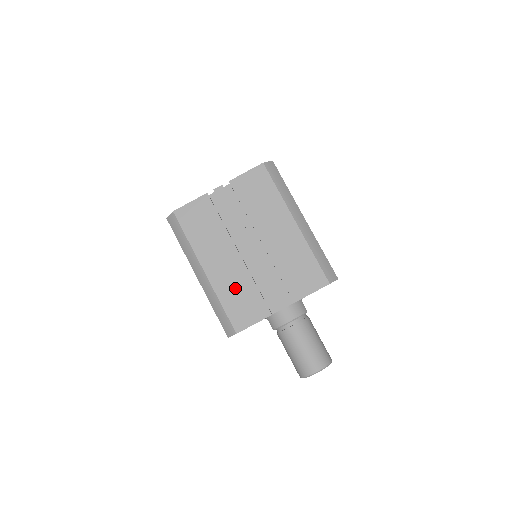
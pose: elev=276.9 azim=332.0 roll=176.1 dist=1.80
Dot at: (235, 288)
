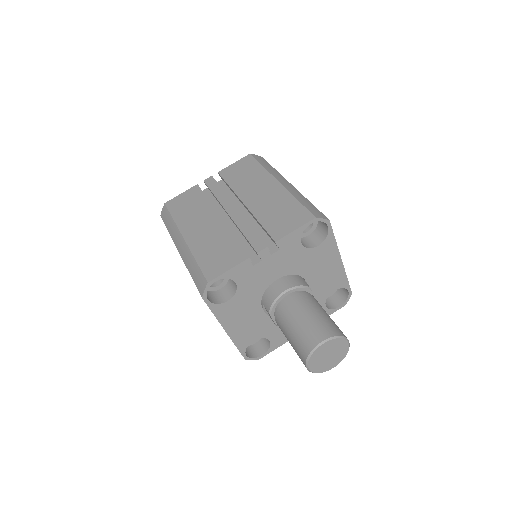
Dot at: (212, 244)
